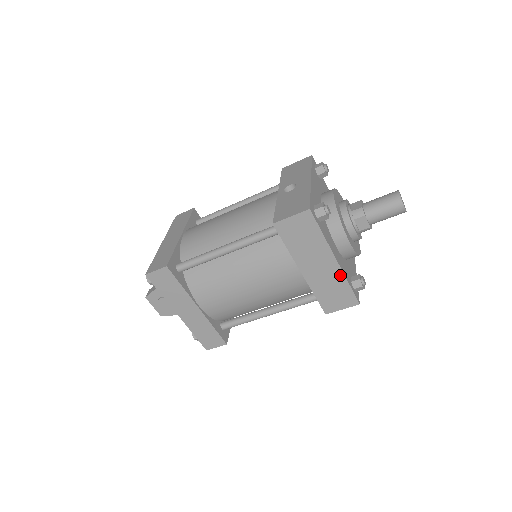
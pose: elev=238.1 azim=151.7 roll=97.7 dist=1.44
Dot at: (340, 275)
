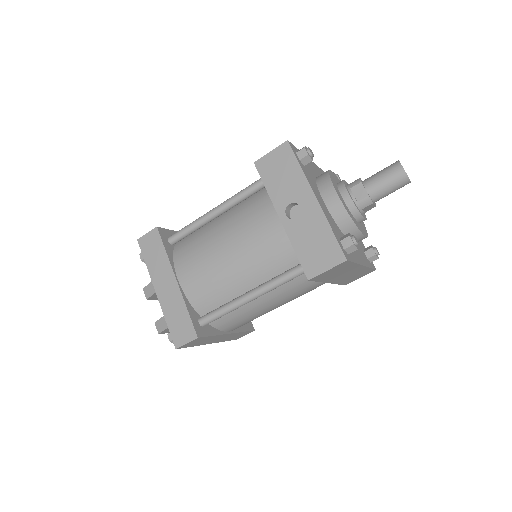
Dot at: (364, 269)
